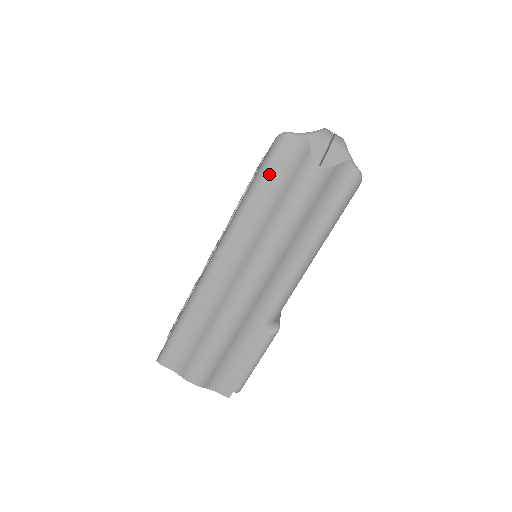
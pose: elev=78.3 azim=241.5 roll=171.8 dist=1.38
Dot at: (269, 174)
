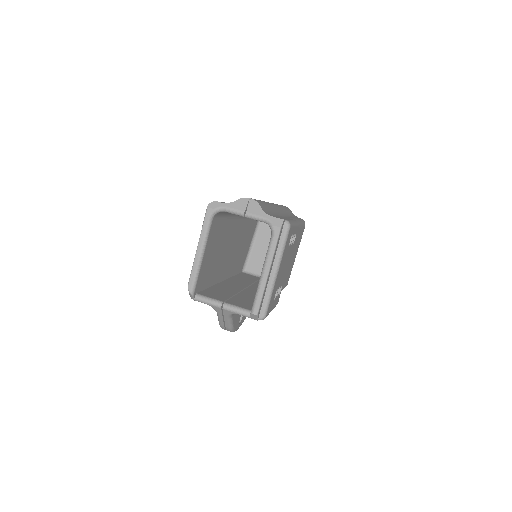
Dot at: occluded
